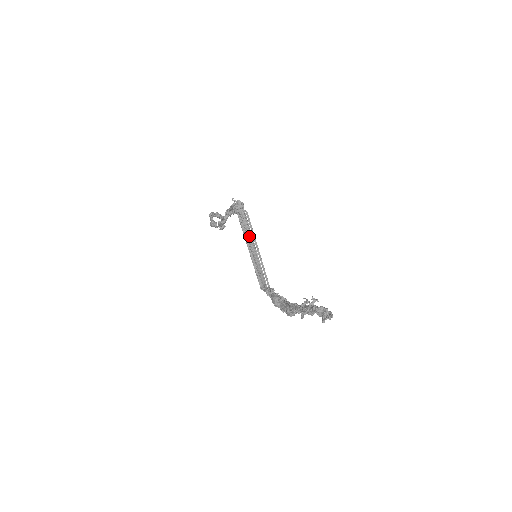
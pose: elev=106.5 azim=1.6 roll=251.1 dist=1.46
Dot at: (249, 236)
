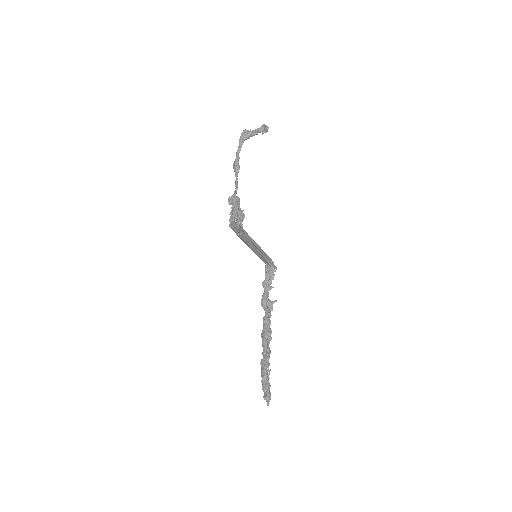
Dot at: (250, 239)
